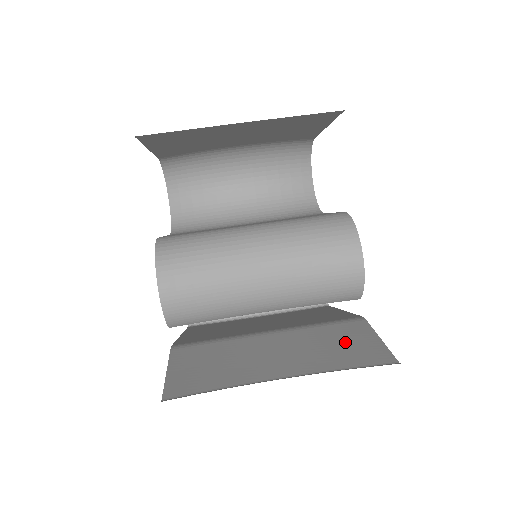
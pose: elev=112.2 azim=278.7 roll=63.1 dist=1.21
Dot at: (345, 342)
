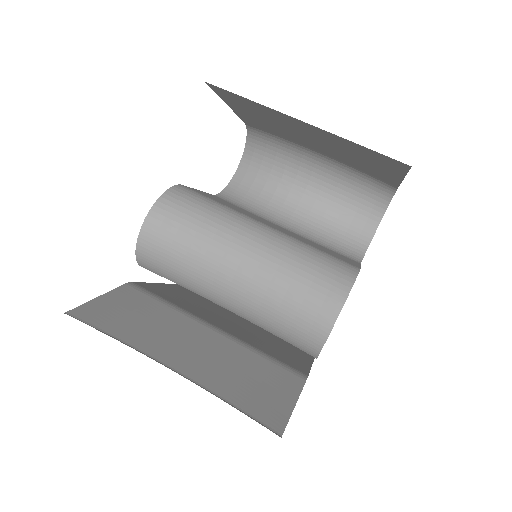
Dot at: (261, 383)
